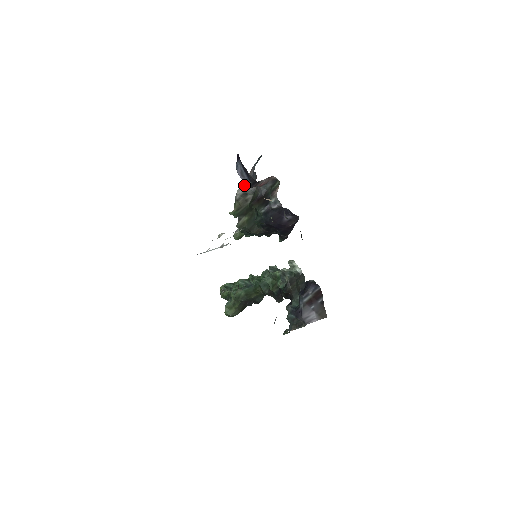
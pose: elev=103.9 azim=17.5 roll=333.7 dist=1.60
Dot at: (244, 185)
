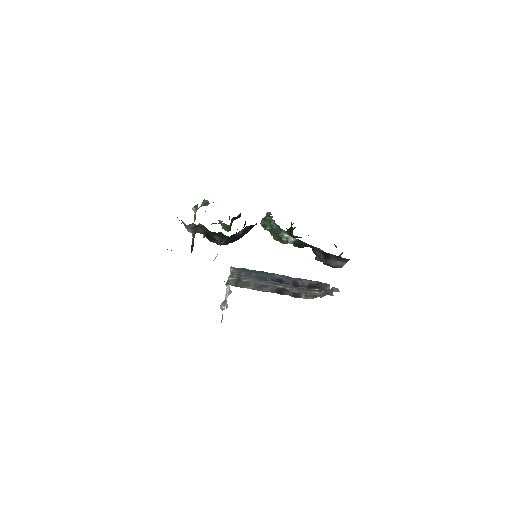
Dot at: (185, 226)
